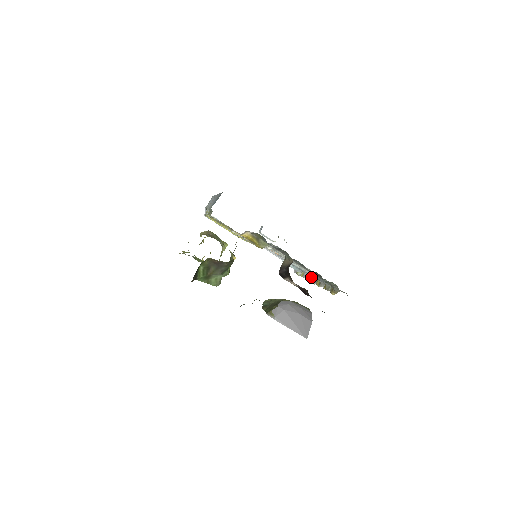
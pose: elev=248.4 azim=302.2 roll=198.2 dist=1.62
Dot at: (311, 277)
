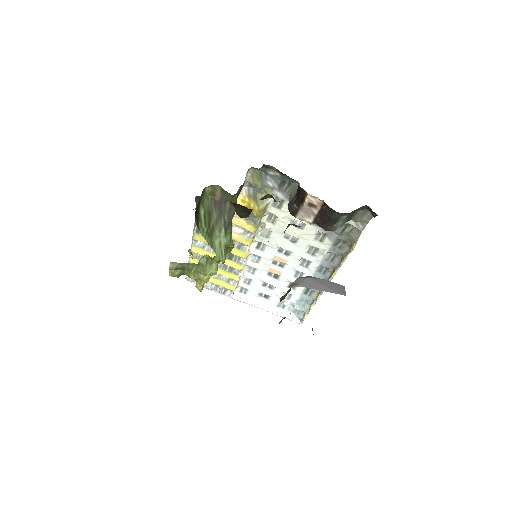
Dot at: occluded
